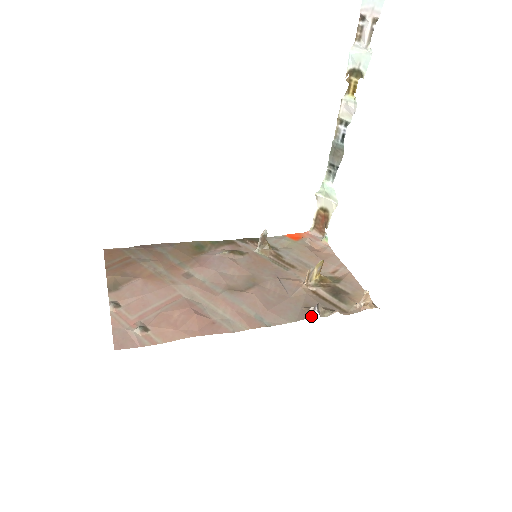
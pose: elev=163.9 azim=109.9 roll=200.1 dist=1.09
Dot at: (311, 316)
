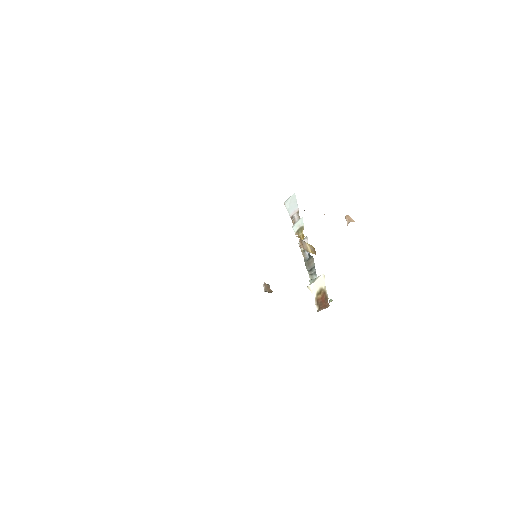
Dot at: occluded
